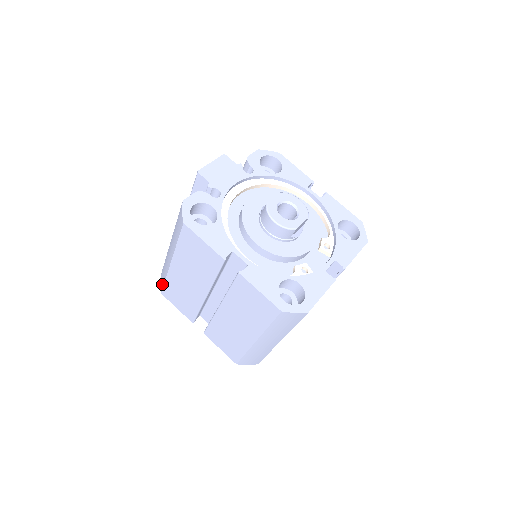
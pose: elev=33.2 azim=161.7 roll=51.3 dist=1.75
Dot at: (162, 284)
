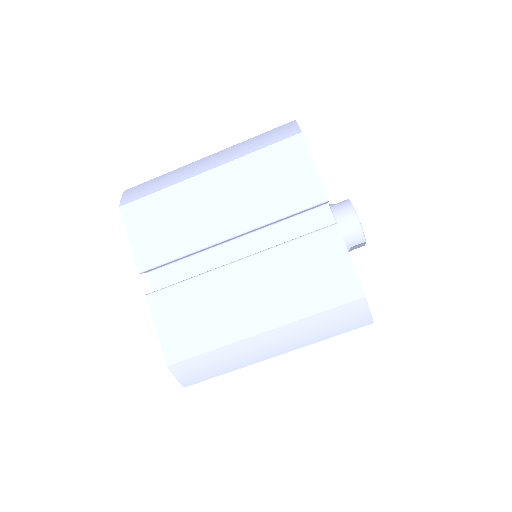
Dot at: (137, 196)
